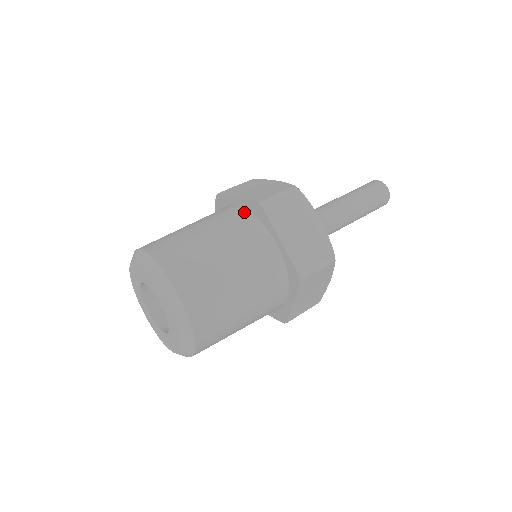
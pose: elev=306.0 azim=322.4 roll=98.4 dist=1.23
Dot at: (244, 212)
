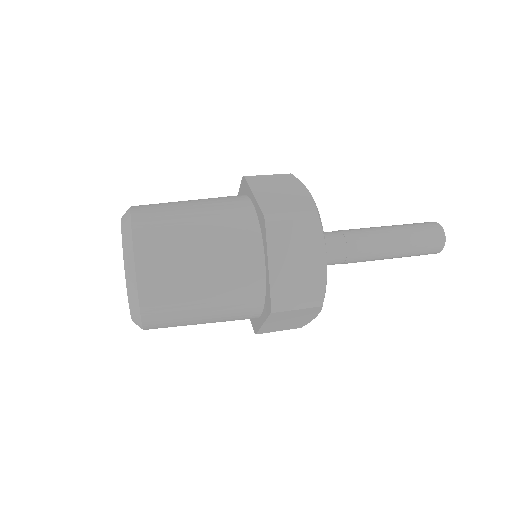
Dot at: (251, 215)
